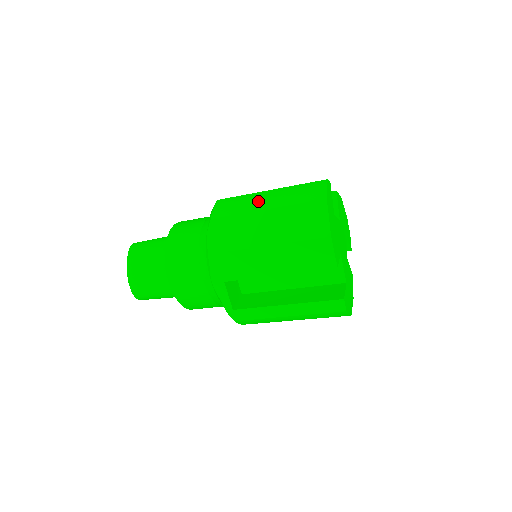
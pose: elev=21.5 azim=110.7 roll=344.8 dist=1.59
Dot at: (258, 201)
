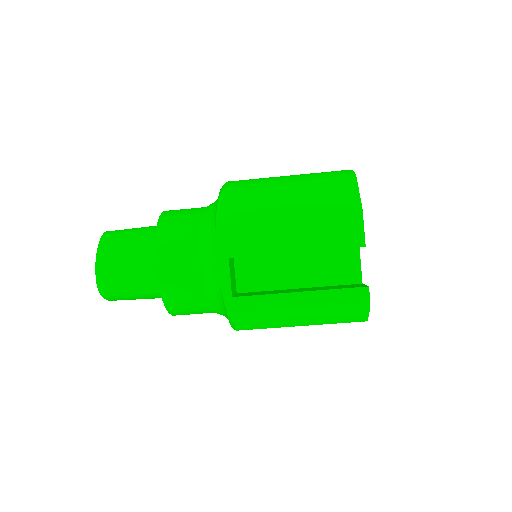
Dot at: (278, 178)
